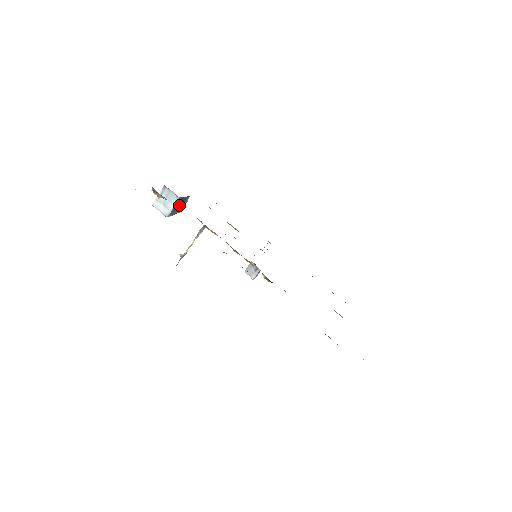
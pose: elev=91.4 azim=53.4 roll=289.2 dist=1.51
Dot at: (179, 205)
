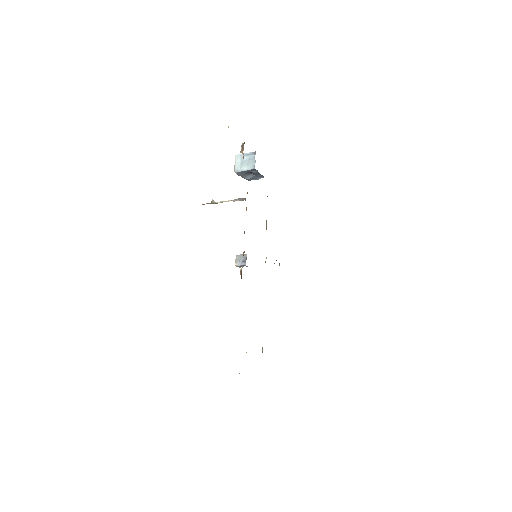
Dot at: (251, 175)
